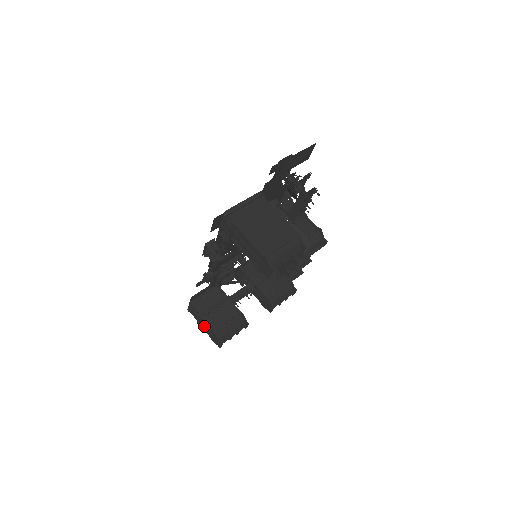
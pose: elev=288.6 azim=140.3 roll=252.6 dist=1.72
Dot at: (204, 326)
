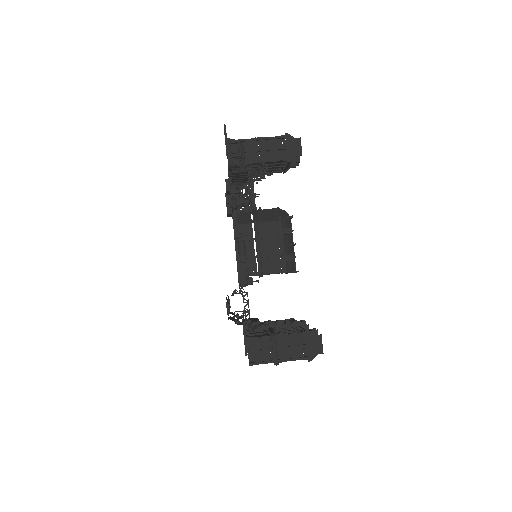
Dot at: (284, 354)
